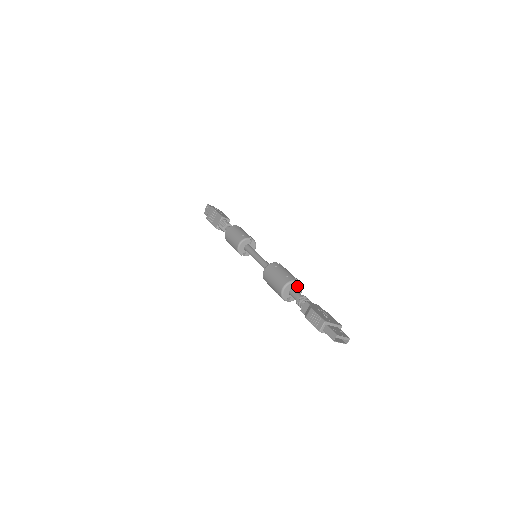
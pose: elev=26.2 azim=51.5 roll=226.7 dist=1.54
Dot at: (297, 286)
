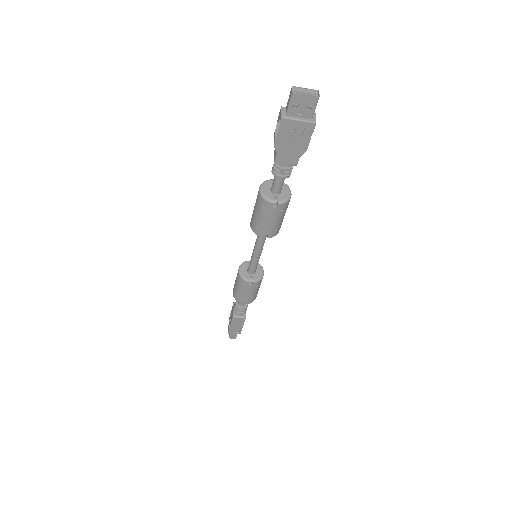
Dot at: occluded
